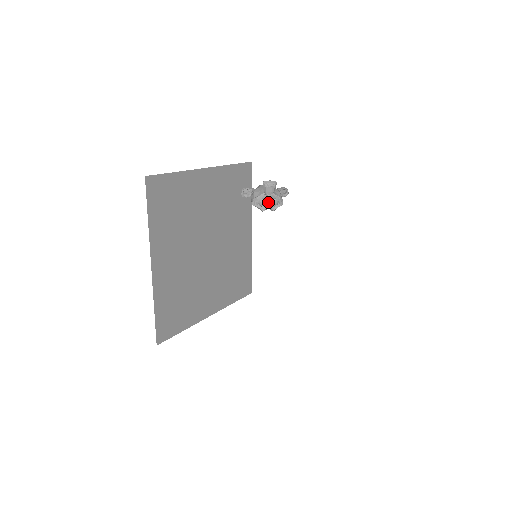
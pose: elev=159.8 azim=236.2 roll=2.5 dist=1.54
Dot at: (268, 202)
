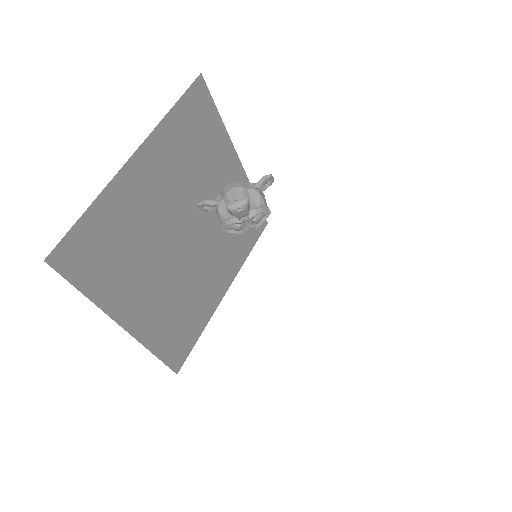
Dot at: (245, 223)
